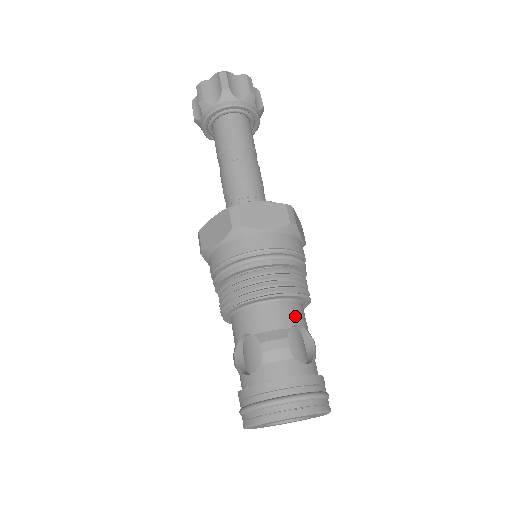
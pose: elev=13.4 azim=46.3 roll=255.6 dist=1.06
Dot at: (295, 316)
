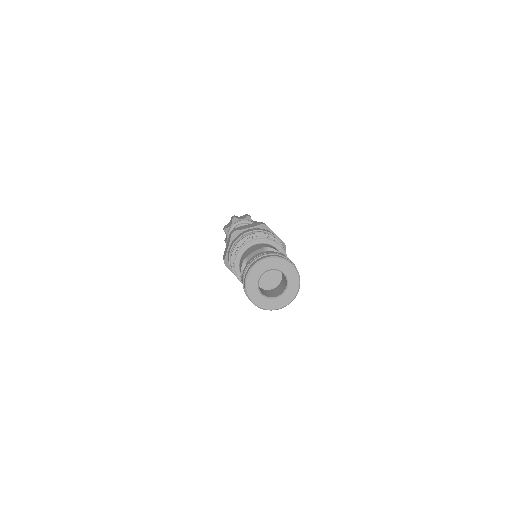
Dot at: (268, 246)
